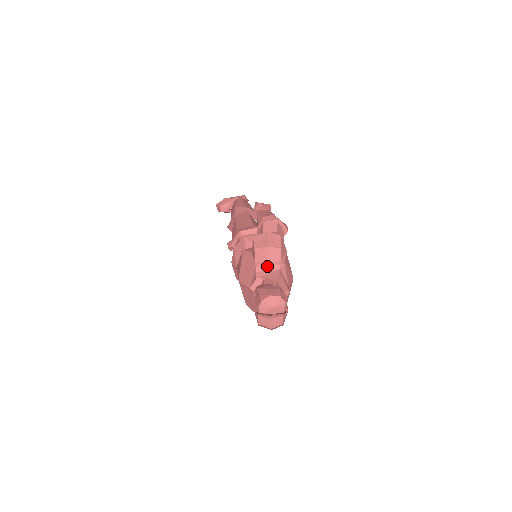
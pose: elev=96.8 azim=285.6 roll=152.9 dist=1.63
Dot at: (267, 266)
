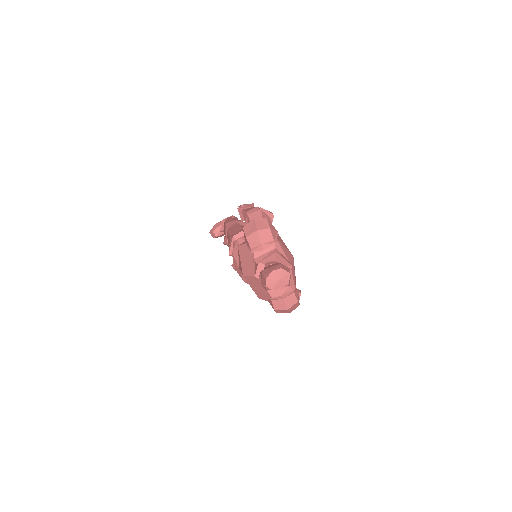
Dot at: (262, 248)
